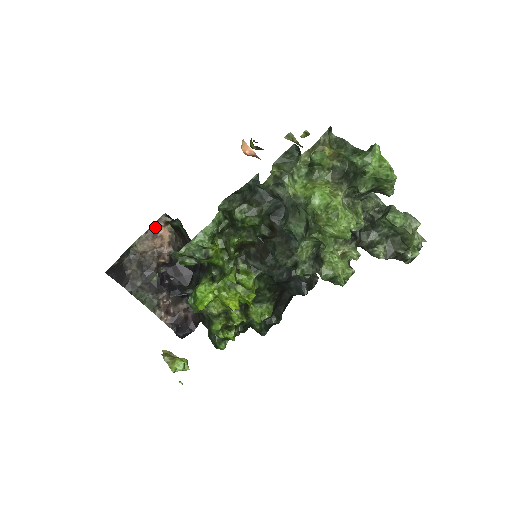
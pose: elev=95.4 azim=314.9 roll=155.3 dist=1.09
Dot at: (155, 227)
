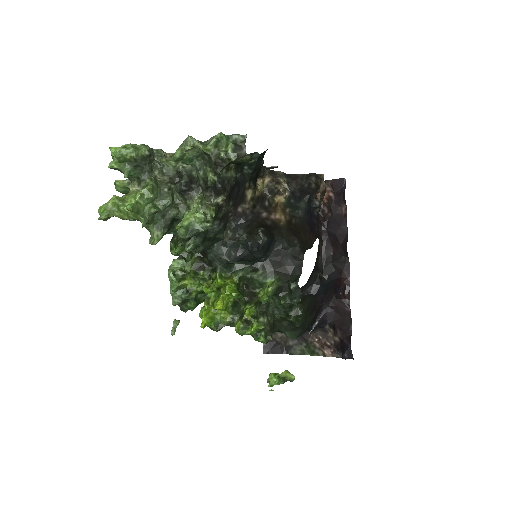
Dot at: occluded
